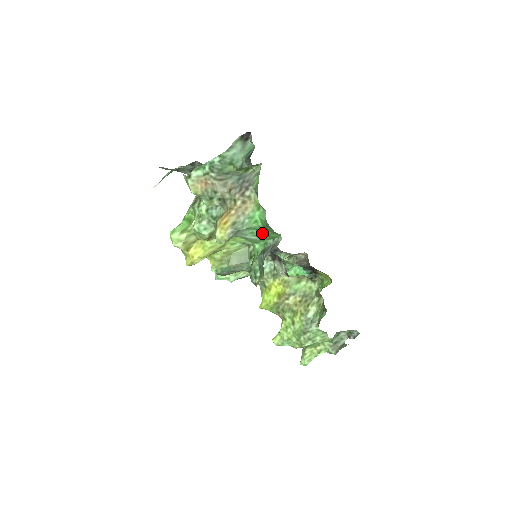
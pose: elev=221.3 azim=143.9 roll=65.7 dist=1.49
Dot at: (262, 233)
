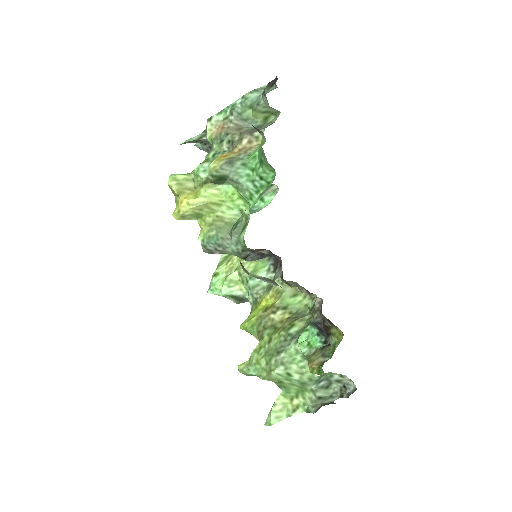
Dot at: (257, 173)
